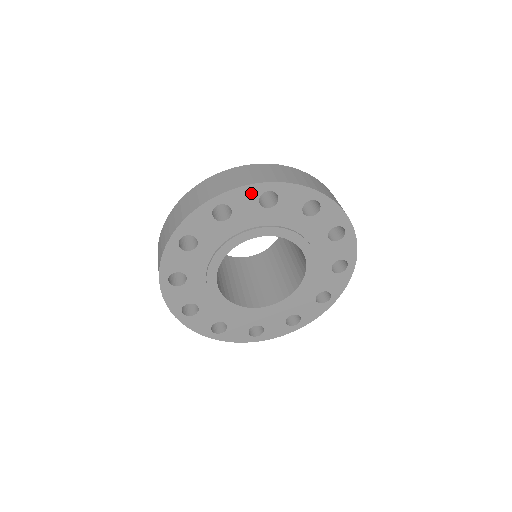
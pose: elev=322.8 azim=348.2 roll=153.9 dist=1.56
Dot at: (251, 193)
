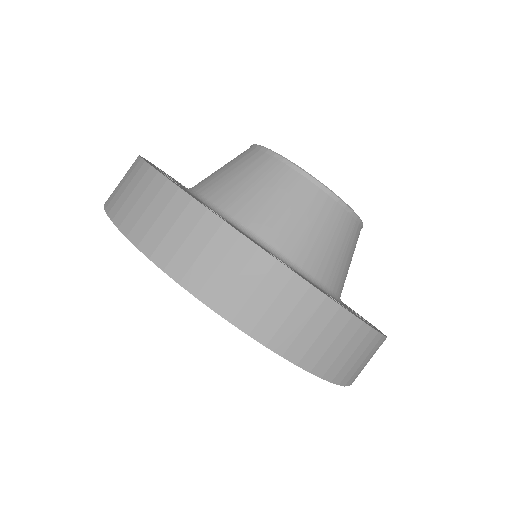
Dot at: occluded
